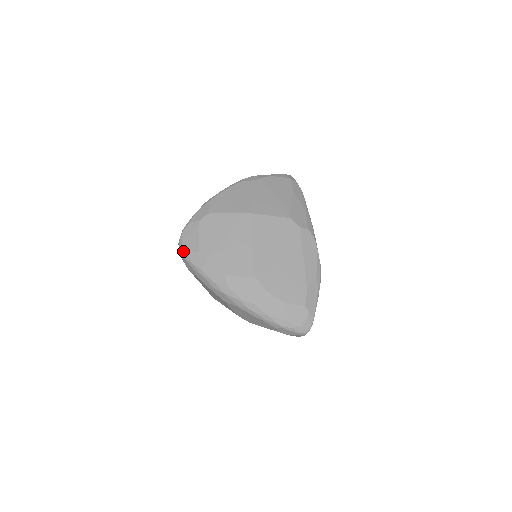
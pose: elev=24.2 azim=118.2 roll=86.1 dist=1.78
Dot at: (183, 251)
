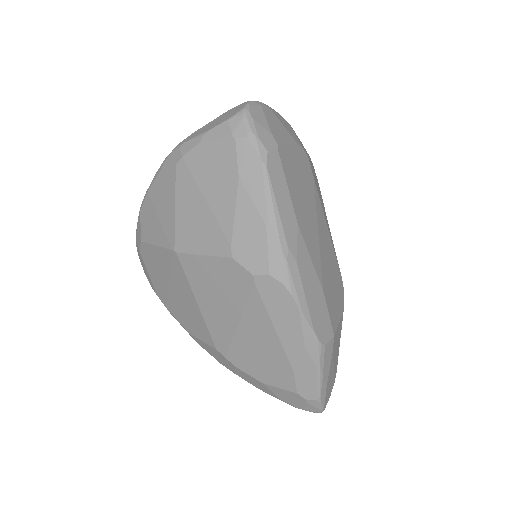
Dot at: occluded
